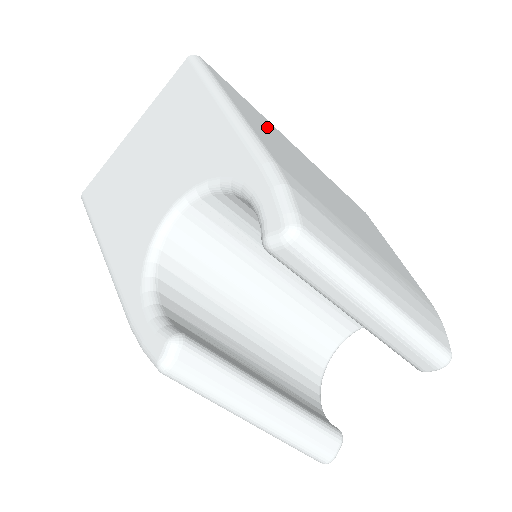
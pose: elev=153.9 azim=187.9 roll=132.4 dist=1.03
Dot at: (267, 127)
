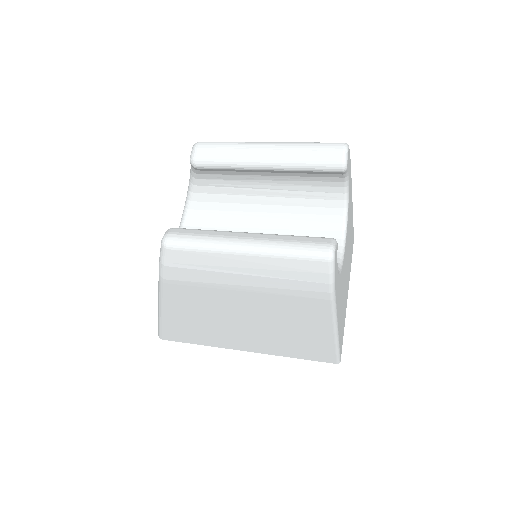
Dot at: occluded
